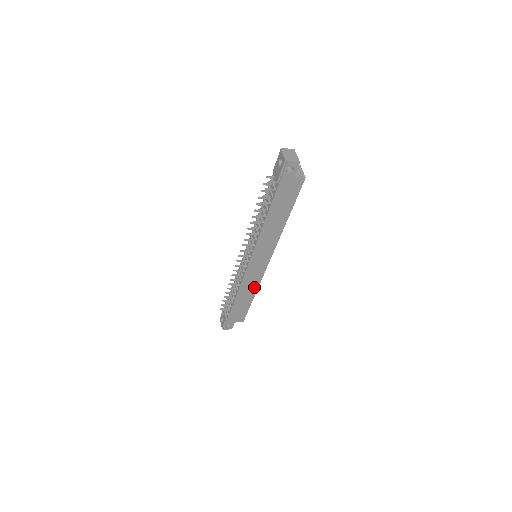
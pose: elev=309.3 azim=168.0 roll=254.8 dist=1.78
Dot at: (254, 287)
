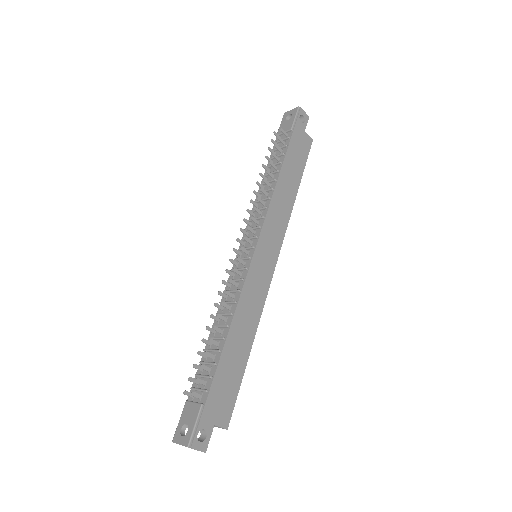
Dot at: (254, 317)
